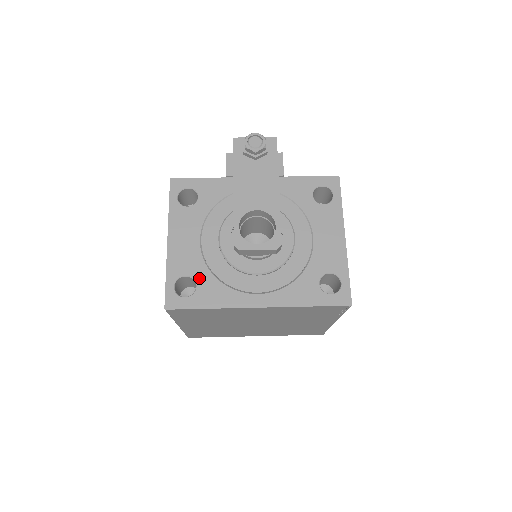
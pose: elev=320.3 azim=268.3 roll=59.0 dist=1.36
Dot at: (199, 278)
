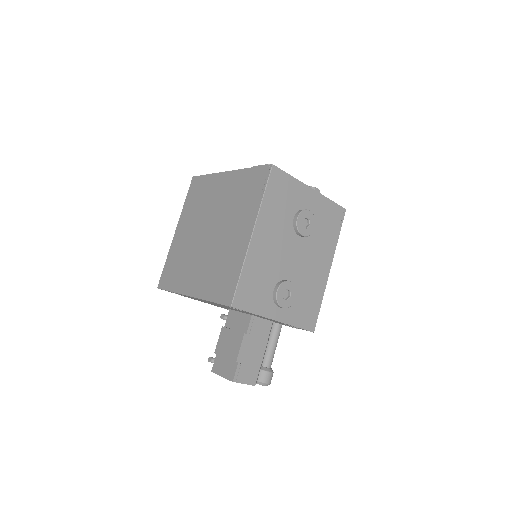
Dot at: occluded
